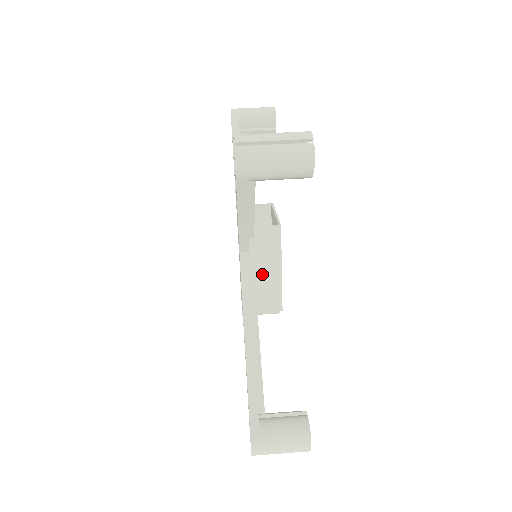
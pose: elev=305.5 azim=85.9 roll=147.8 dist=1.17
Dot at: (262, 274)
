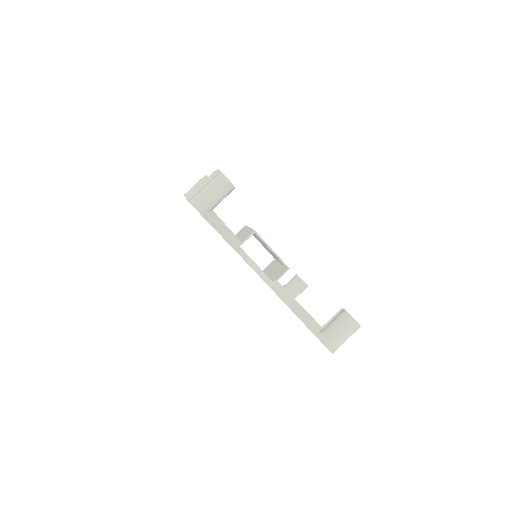
Dot at: occluded
